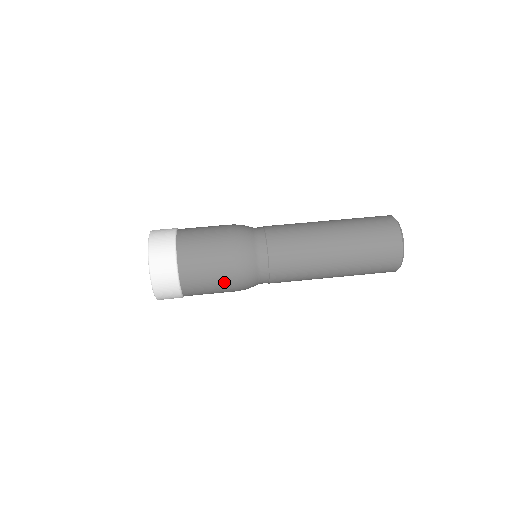
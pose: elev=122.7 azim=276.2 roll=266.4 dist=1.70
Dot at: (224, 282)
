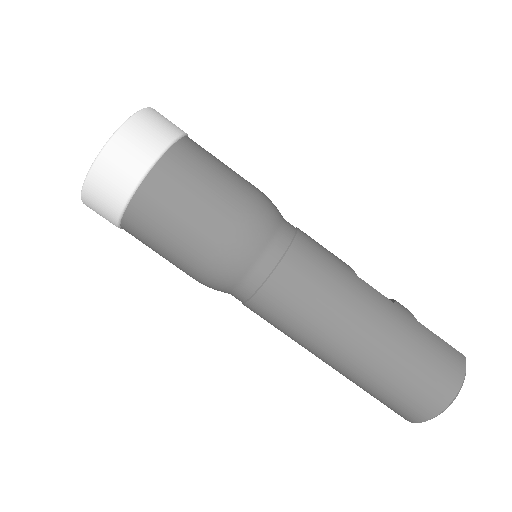
Dot at: (180, 265)
